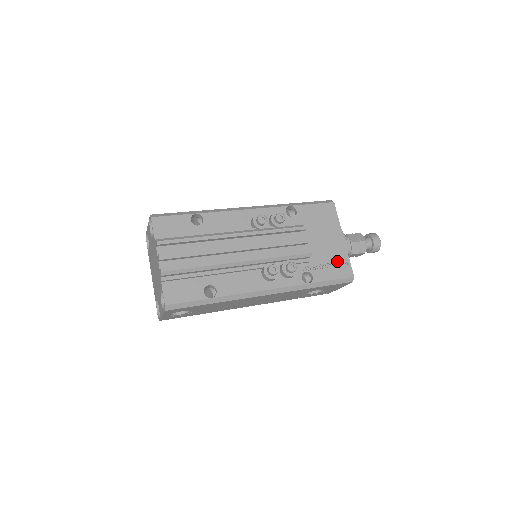
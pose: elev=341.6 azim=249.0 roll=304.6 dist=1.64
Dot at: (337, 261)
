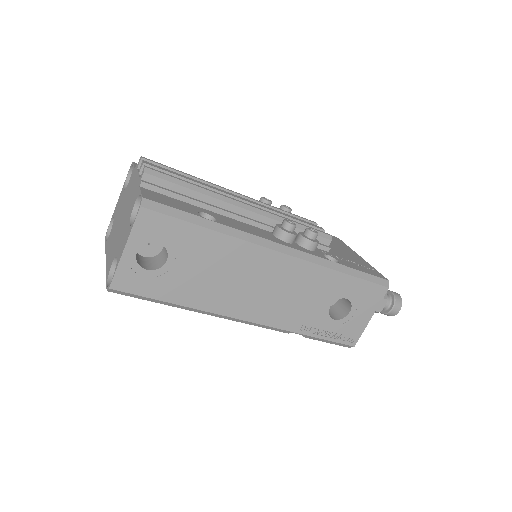
Dot at: (362, 265)
